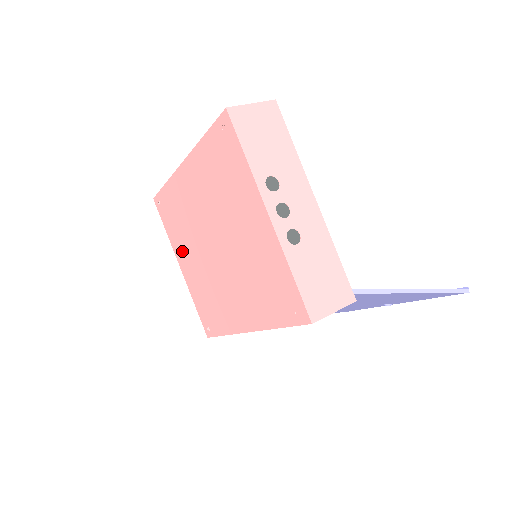
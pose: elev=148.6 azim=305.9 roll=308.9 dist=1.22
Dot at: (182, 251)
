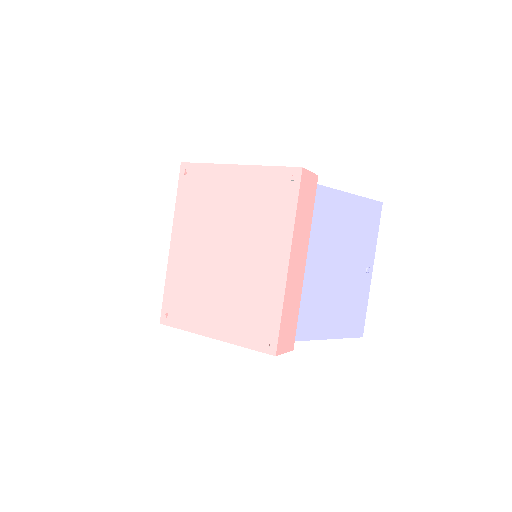
Dot at: (206, 316)
